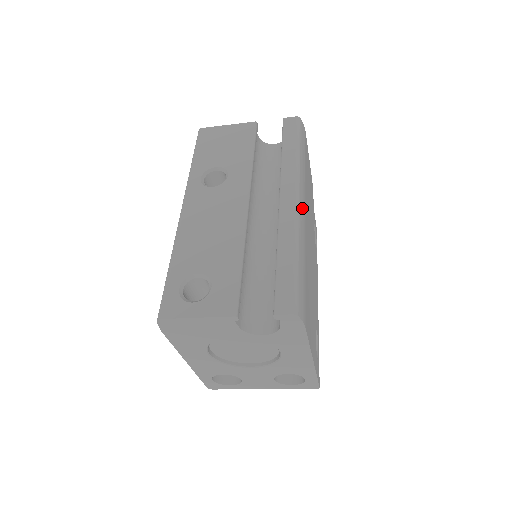
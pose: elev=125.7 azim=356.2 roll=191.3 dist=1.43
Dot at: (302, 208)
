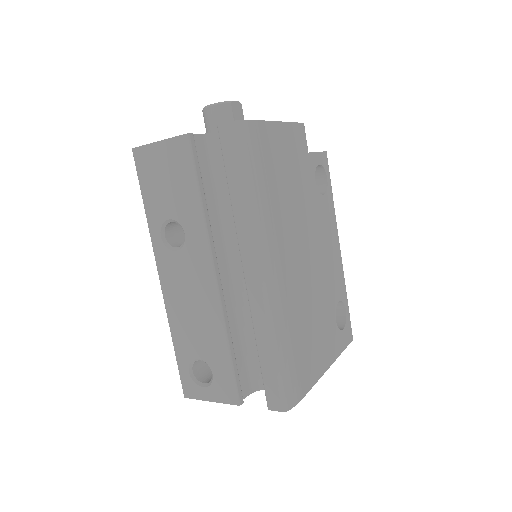
Dot at: (271, 276)
